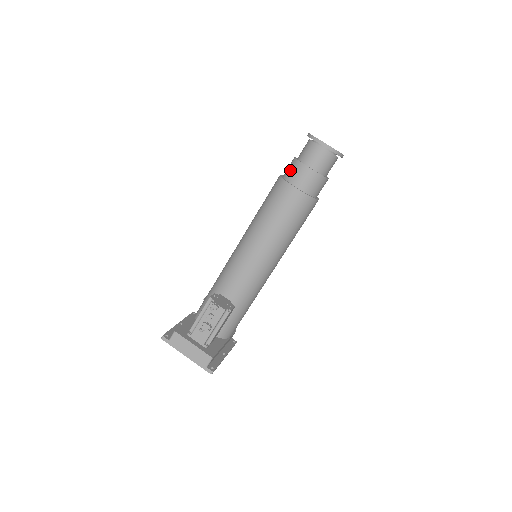
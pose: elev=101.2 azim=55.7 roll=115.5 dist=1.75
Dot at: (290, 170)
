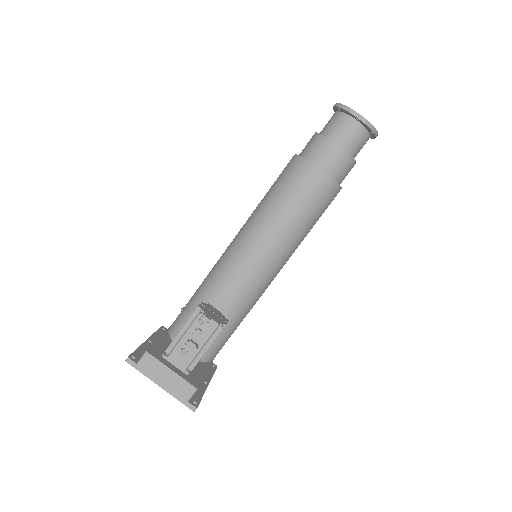
Dot at: (311, 147)
